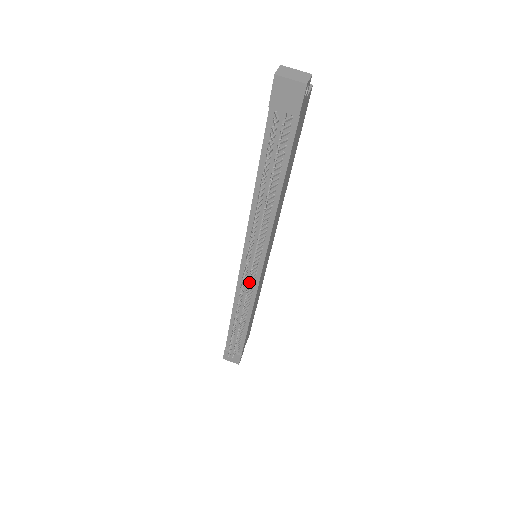
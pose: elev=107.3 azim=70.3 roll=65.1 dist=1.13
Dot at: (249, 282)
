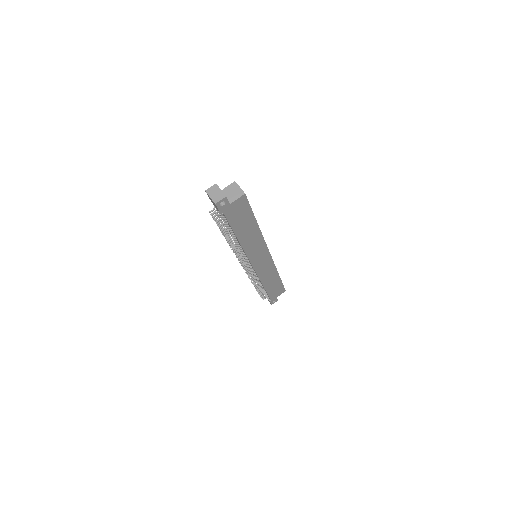
Dot at: (246, 269)
